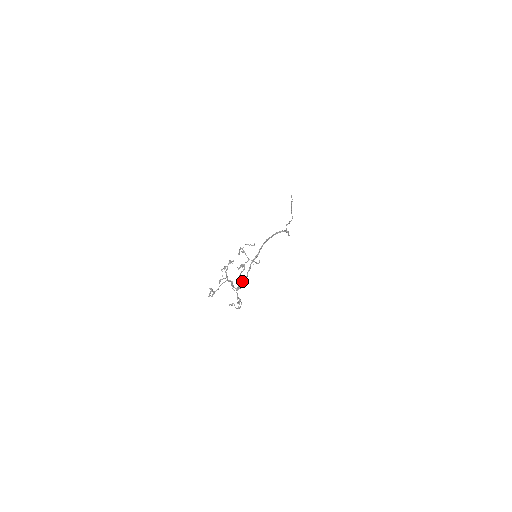
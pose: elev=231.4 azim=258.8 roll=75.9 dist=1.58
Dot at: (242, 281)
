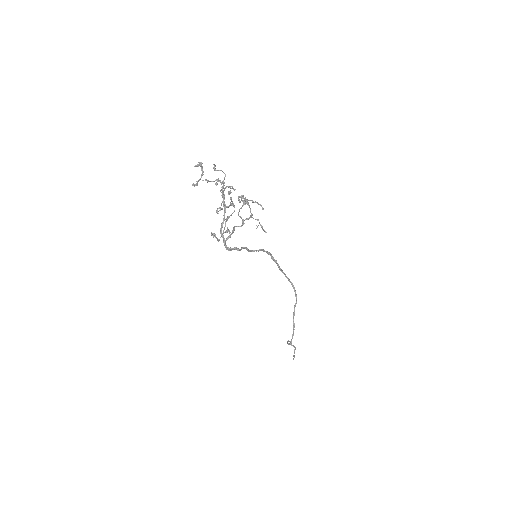
Dot at: occluded
